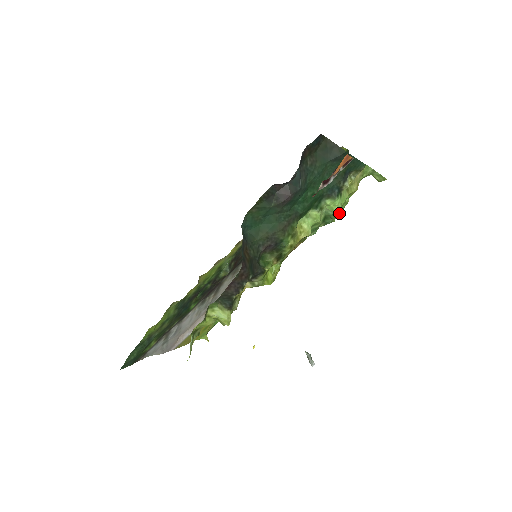
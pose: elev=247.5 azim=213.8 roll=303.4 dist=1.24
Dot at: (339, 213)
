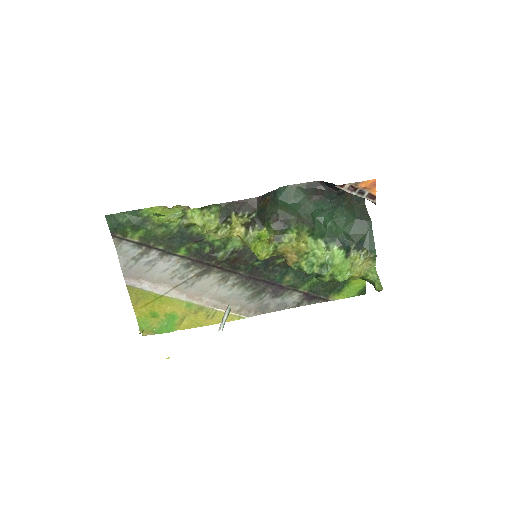
Dot at: (334, 277)
